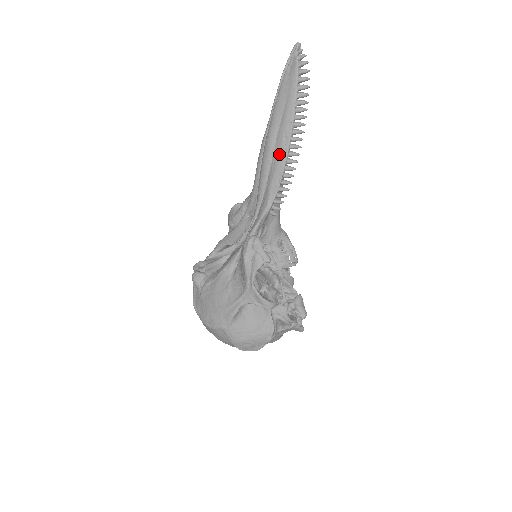
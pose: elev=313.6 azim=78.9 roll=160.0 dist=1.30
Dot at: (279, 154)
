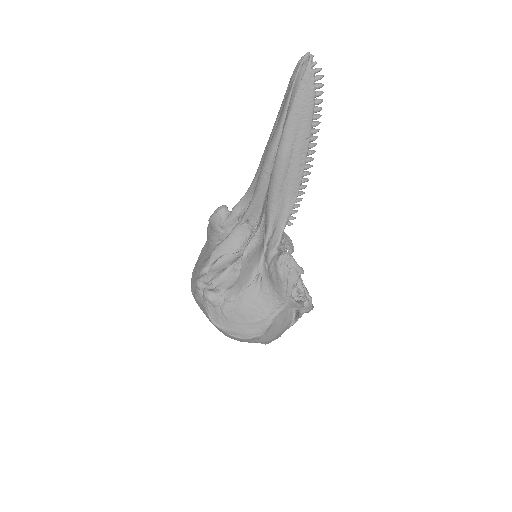
Dot at: (296, 170)
